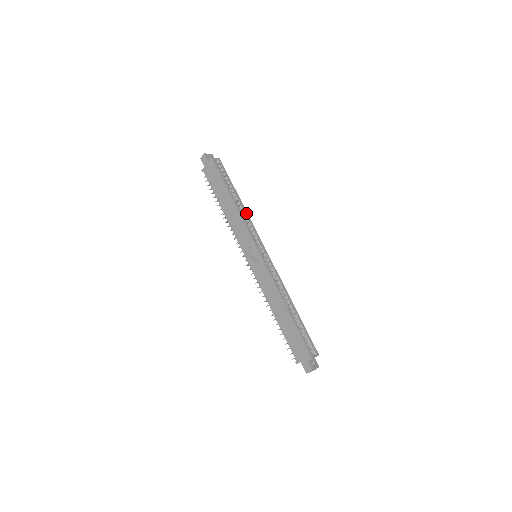
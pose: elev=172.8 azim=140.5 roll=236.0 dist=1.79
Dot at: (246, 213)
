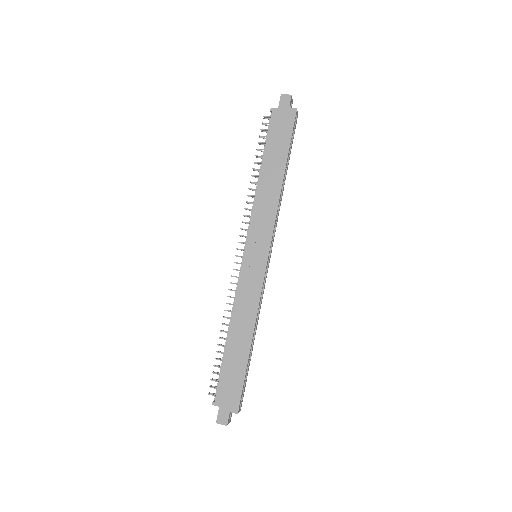
Dot at: occluded
